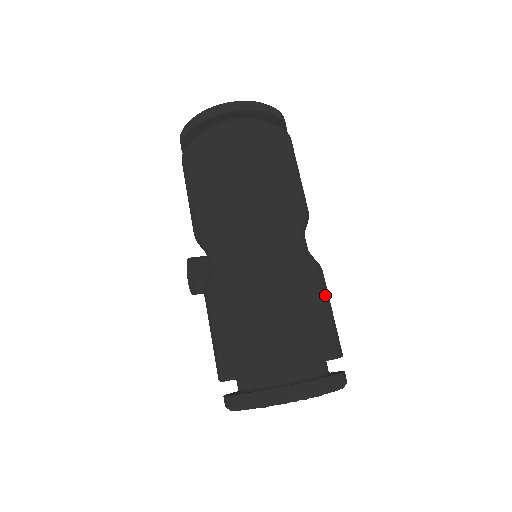
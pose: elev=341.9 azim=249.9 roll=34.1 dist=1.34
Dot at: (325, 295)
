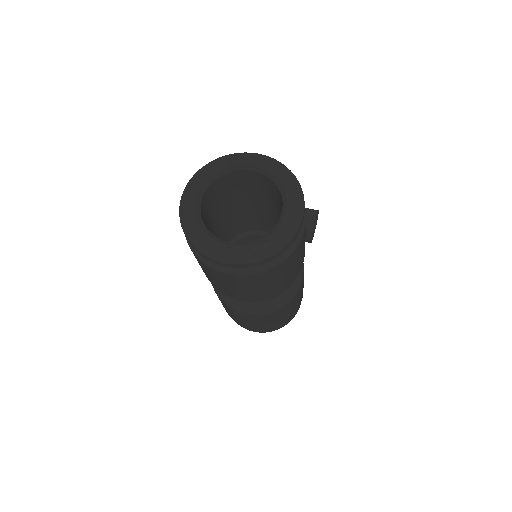
Dot at: (280, 315)
